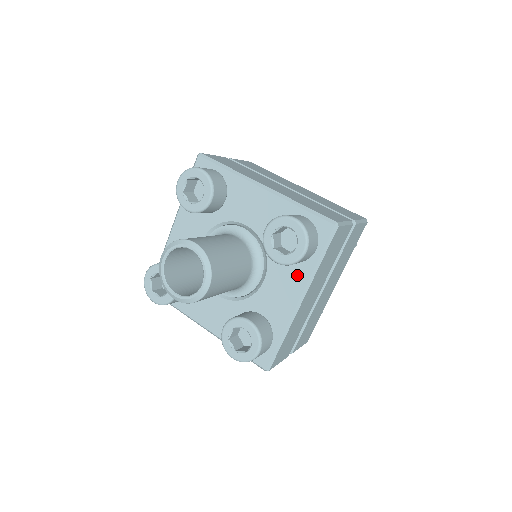
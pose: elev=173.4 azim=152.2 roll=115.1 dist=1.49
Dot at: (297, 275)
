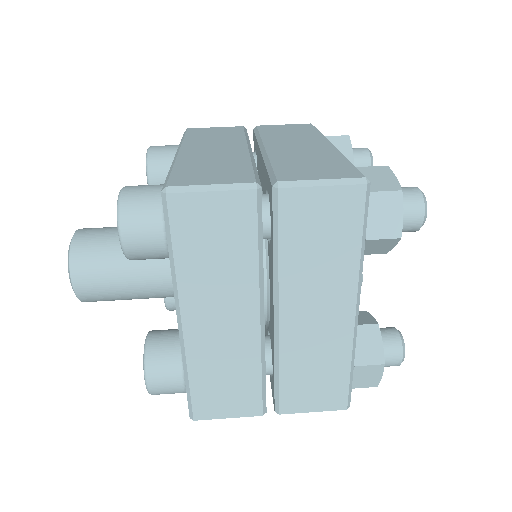
Dot at: occluded
